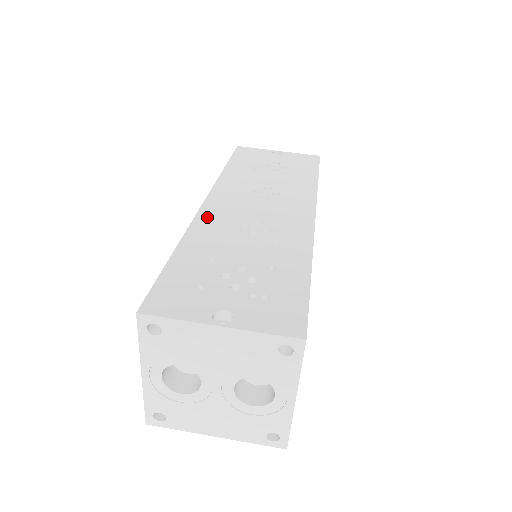
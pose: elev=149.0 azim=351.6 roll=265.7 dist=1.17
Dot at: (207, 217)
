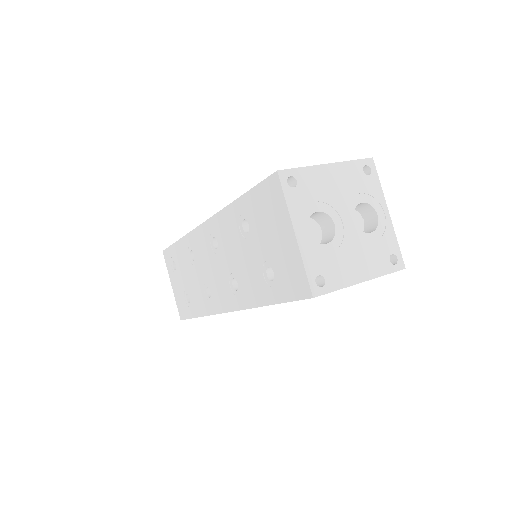
Dot at: occluded
